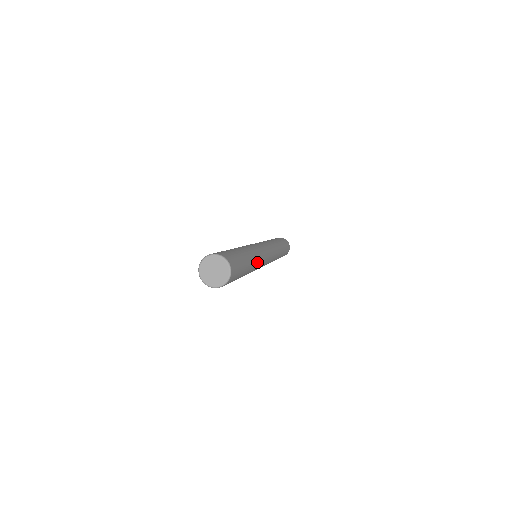
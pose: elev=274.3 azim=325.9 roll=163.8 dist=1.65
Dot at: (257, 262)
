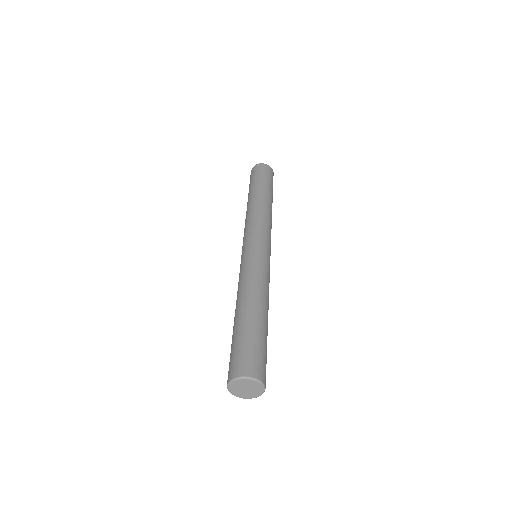
Dot at: occluded
